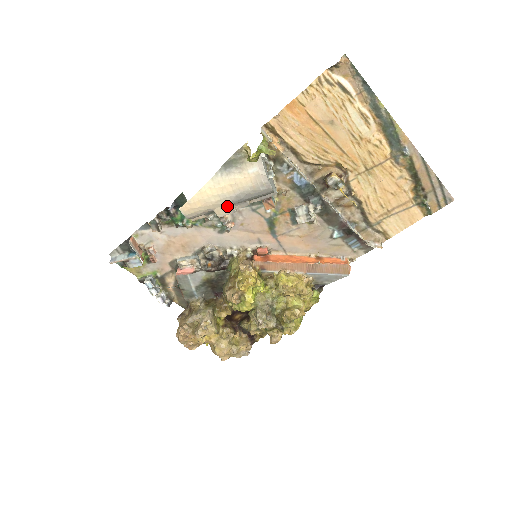
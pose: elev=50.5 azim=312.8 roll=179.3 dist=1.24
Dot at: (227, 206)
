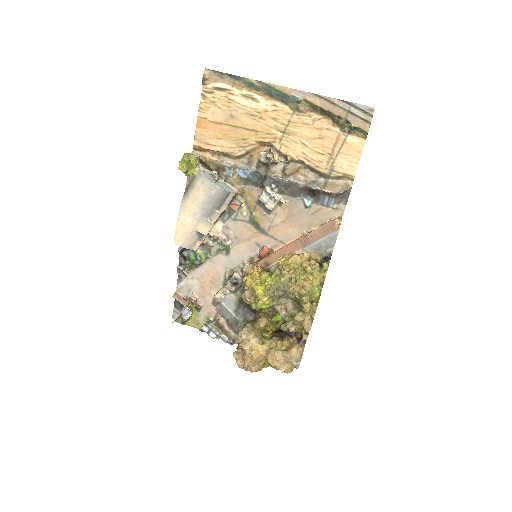
Dot at: (203, 222)
